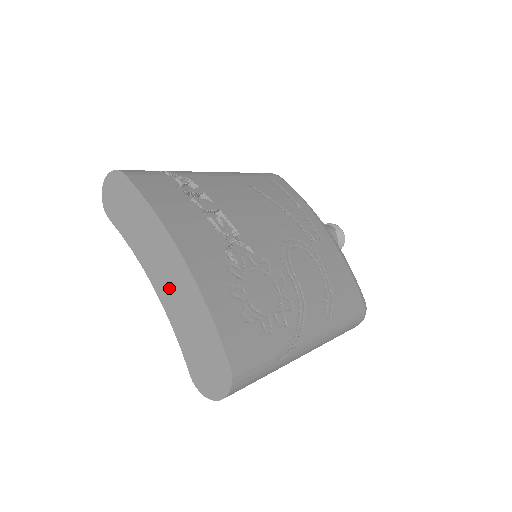
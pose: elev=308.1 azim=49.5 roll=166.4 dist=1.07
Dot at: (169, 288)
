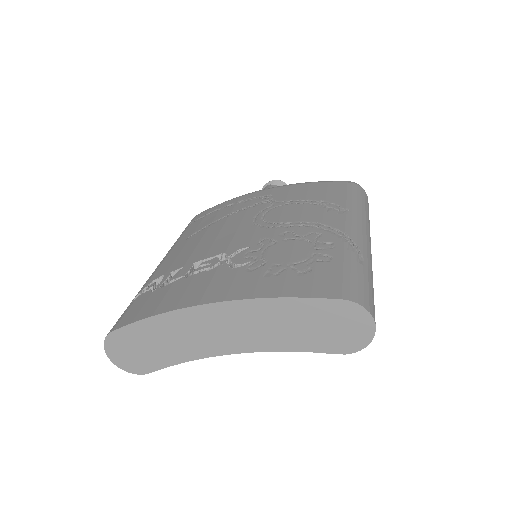
Dot at: (240, 335)
